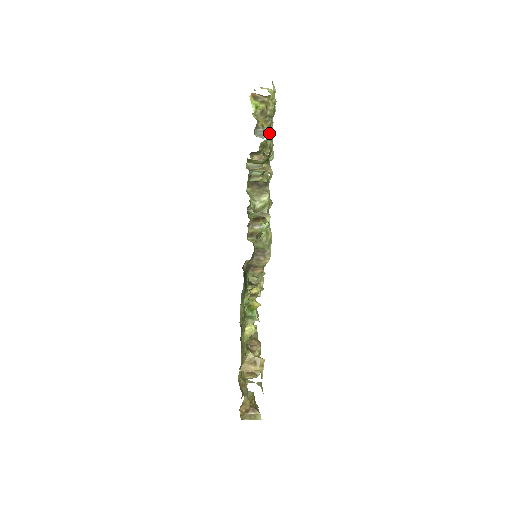
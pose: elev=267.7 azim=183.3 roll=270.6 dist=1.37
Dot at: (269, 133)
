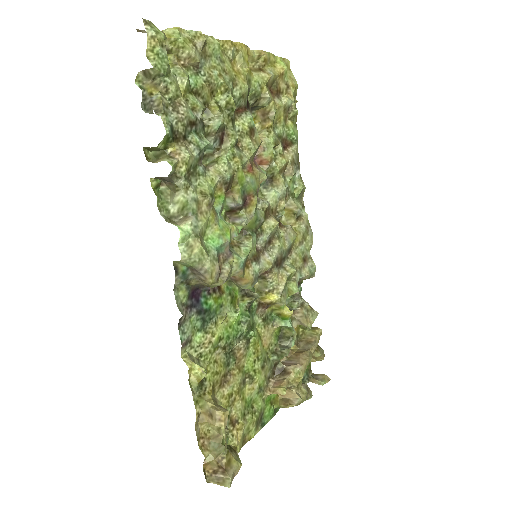
Dot at: (159, 102)
